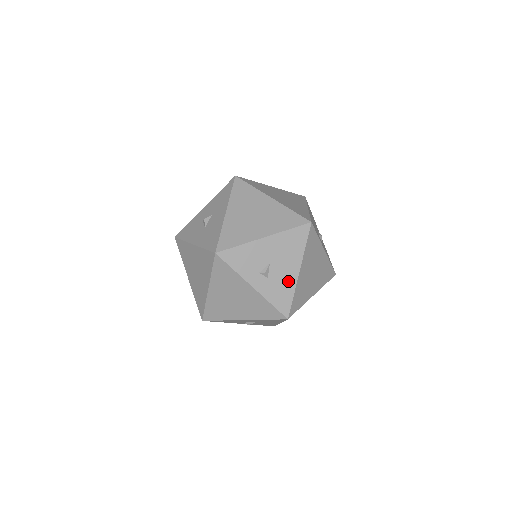
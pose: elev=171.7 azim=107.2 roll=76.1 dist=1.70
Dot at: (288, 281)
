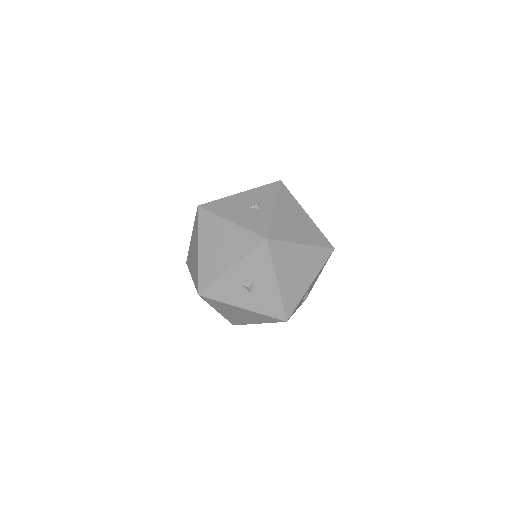
Dot at: occluded
